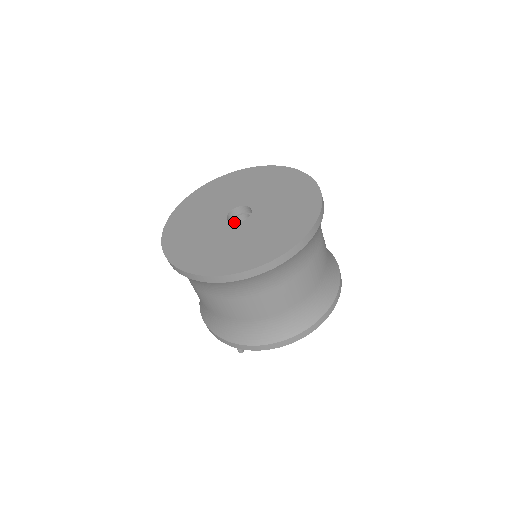
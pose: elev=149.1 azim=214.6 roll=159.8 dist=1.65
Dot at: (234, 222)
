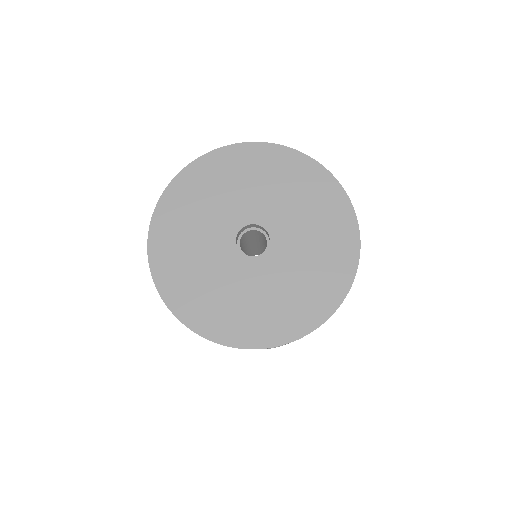
Dot at: (240, 248)
